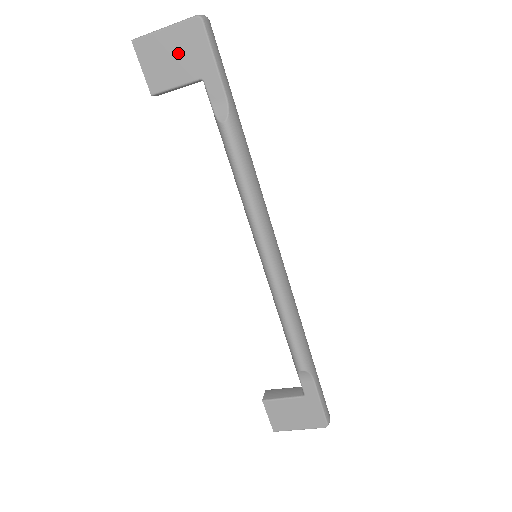
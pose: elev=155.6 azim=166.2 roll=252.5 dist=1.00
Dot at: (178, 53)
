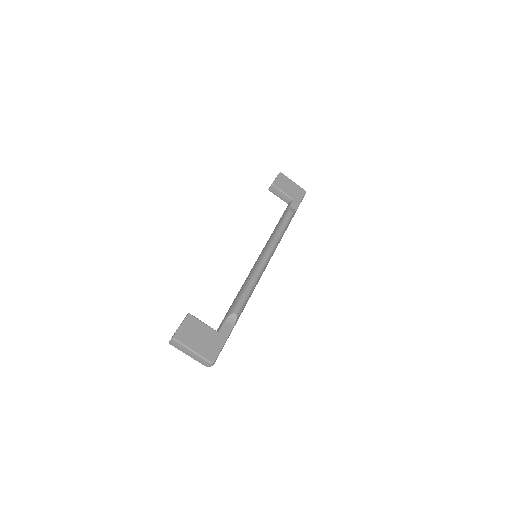
Dot at: (292, 188)
